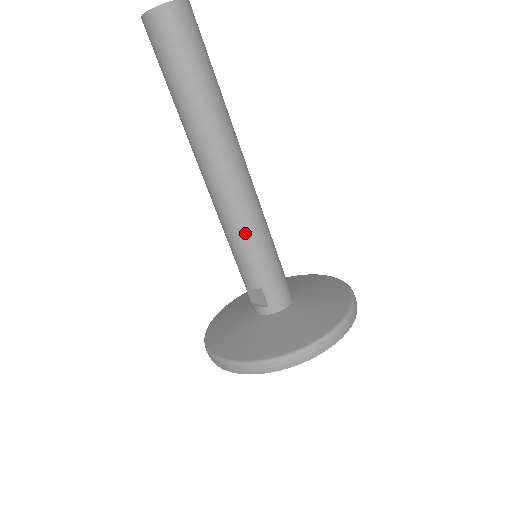
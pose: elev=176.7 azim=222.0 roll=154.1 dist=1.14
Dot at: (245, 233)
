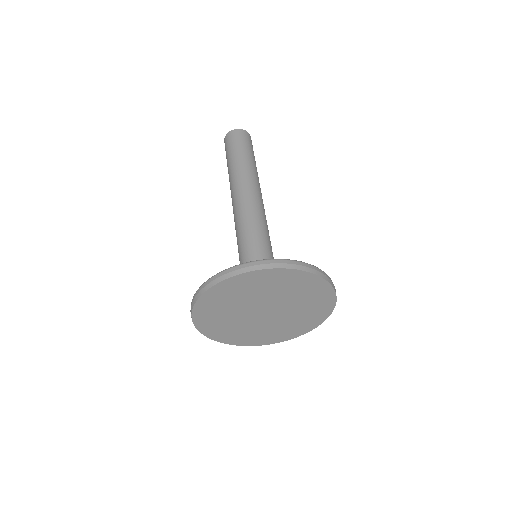
Dot at: (255, 225)
